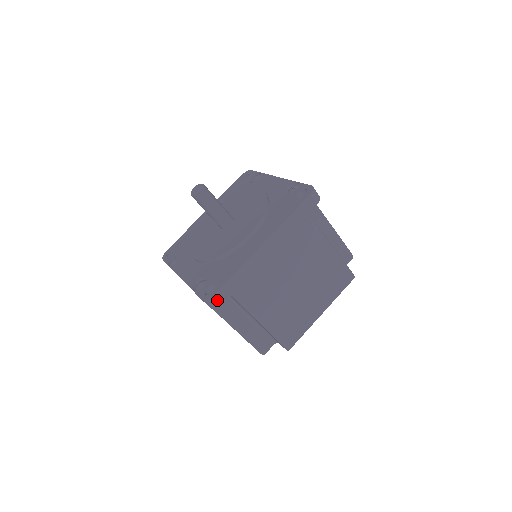
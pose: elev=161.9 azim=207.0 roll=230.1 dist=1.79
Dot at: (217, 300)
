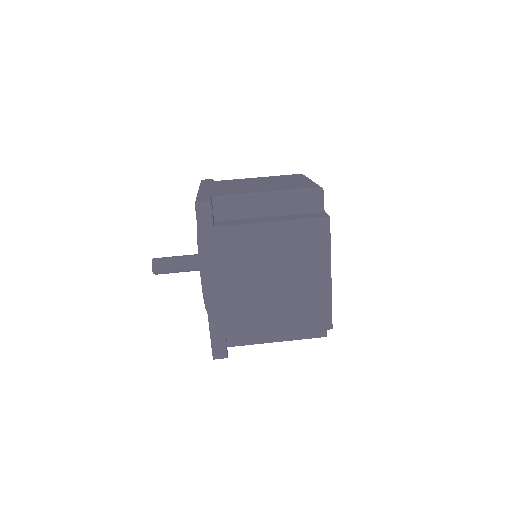
Dot at: (219, 354)
